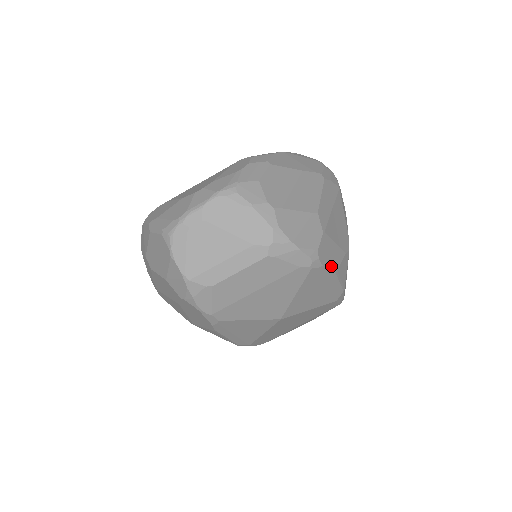
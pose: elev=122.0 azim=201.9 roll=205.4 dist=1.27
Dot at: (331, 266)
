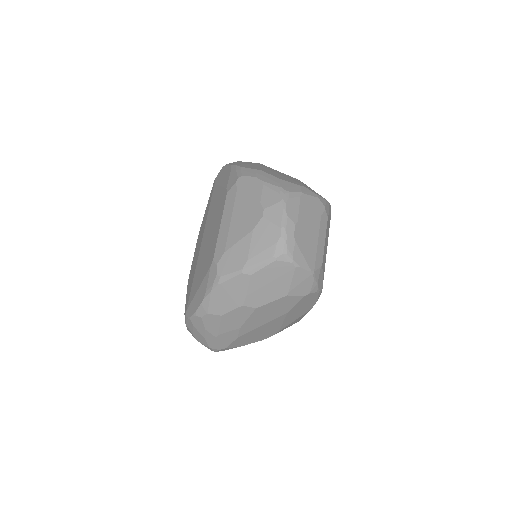
Dot at: occluded
